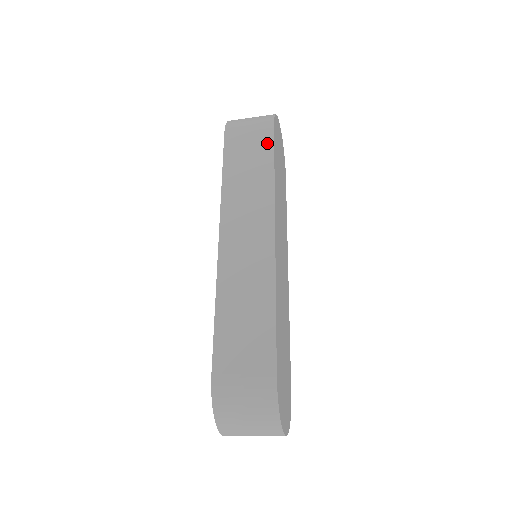
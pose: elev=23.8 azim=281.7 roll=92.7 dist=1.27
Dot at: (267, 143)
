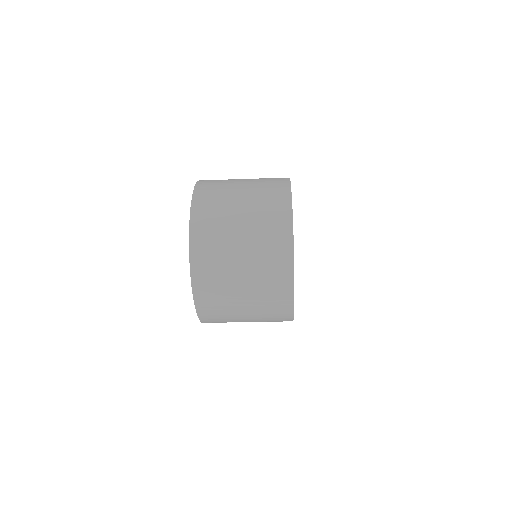
Dot at: occluded
